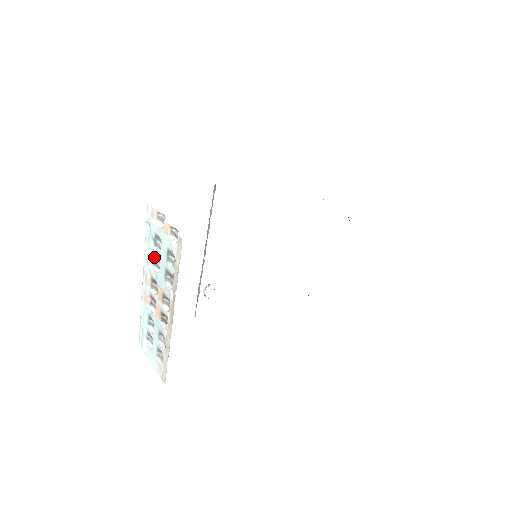
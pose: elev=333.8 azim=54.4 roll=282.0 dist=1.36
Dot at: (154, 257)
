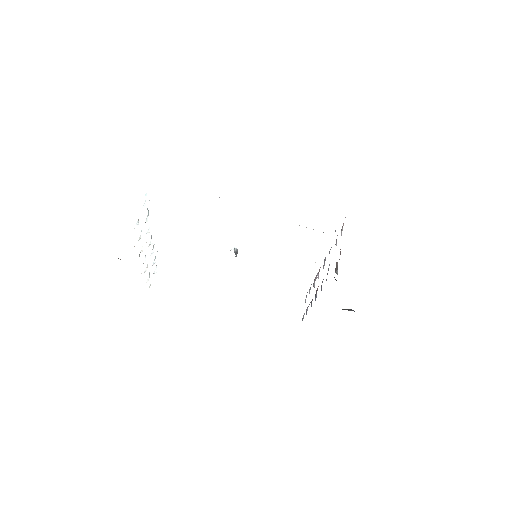
Dot at: occluded
